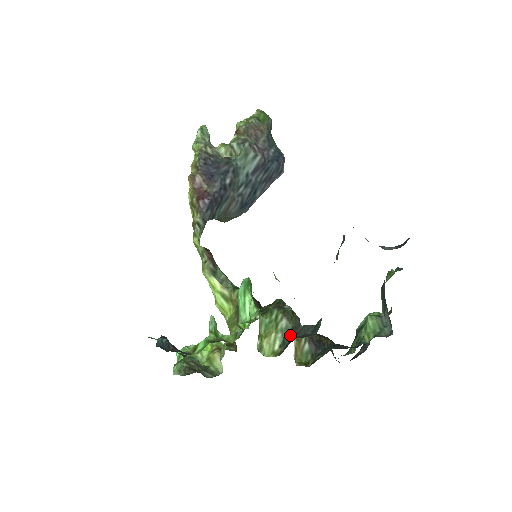
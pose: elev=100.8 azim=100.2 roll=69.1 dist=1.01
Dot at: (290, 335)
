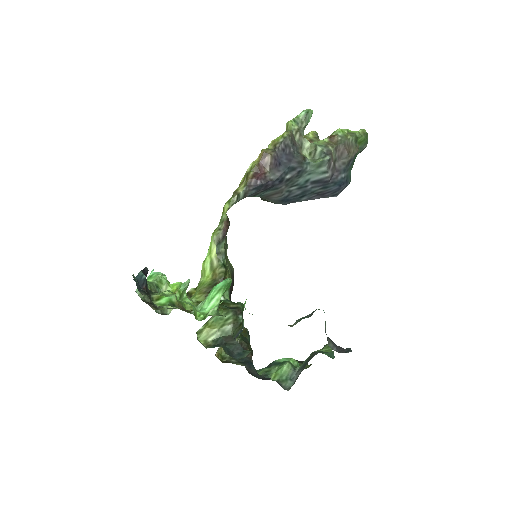
Dot at: (225, 340)
